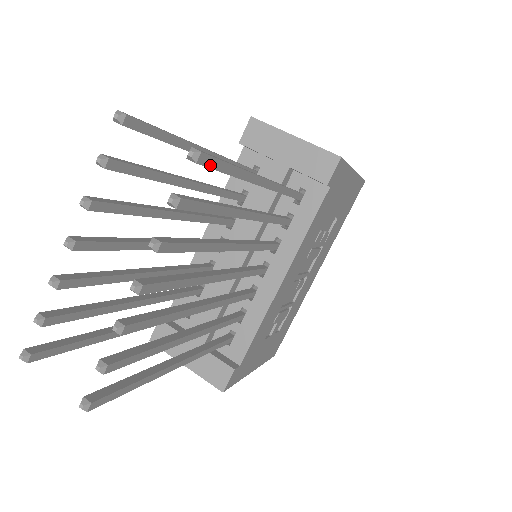
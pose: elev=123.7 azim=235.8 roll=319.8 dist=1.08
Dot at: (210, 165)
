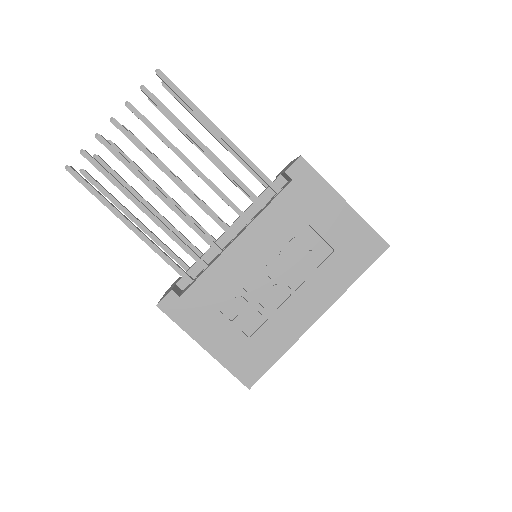
Dot at: (166, 81)
